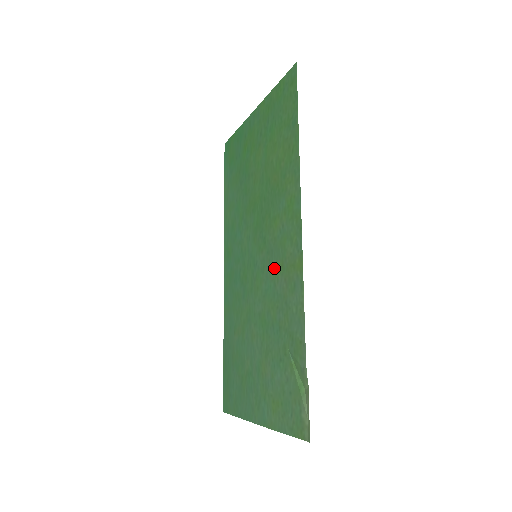
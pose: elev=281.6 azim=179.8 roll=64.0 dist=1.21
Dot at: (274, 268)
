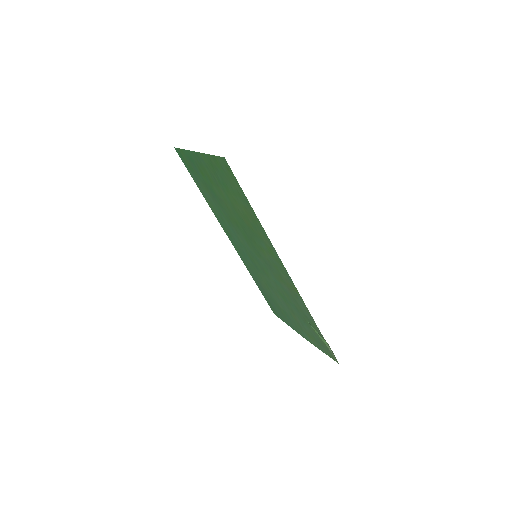
Dot at: (276, 275)
